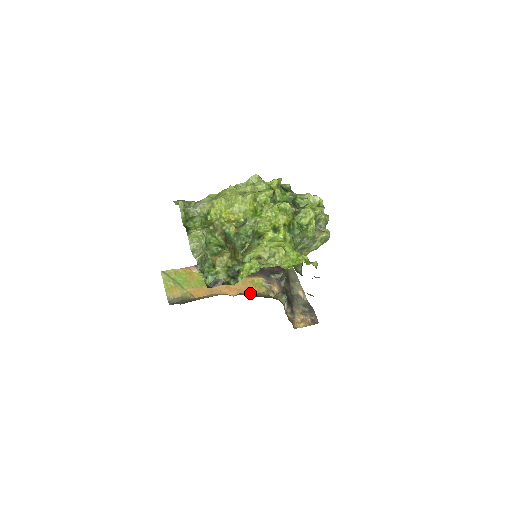
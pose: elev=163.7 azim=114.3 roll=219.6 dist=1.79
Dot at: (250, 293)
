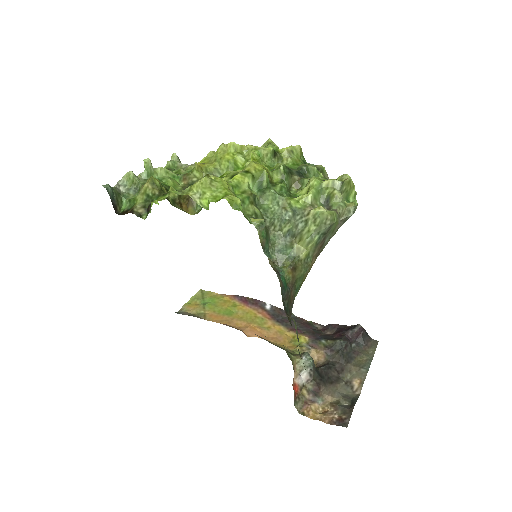
Dot at: (273, 343)
